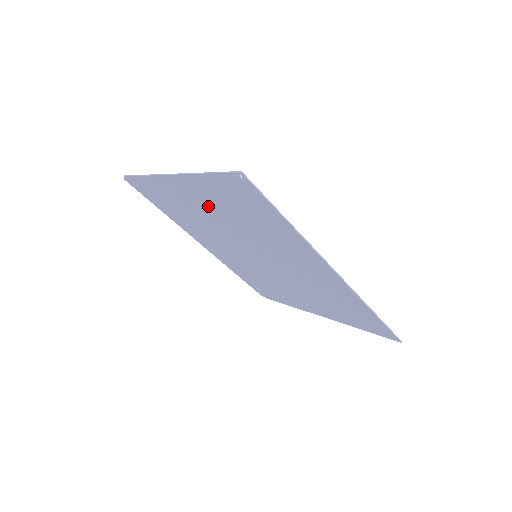
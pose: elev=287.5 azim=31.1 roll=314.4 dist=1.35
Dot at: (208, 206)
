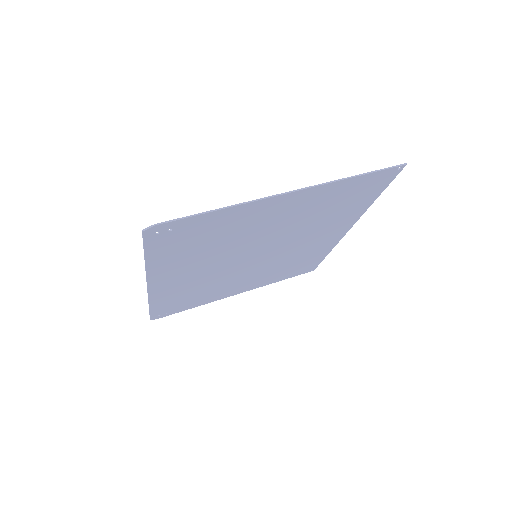
Dot at: (290, 215)
